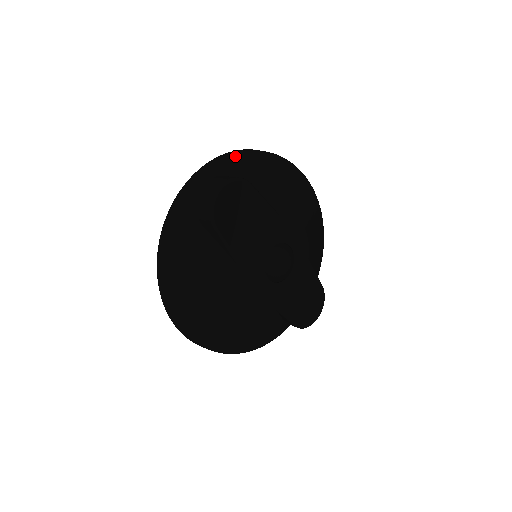
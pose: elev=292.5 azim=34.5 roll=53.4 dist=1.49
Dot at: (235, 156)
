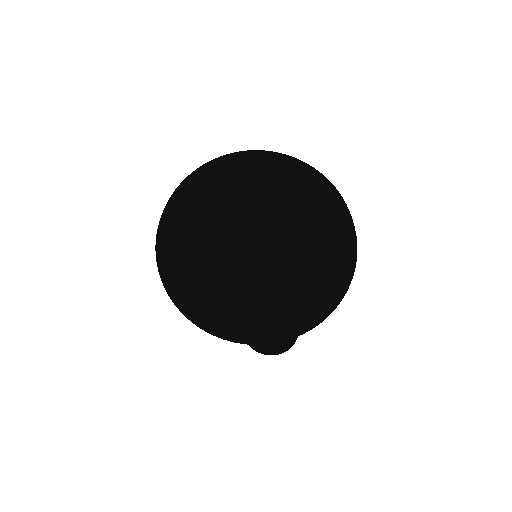
Dot at: (281, 157)
